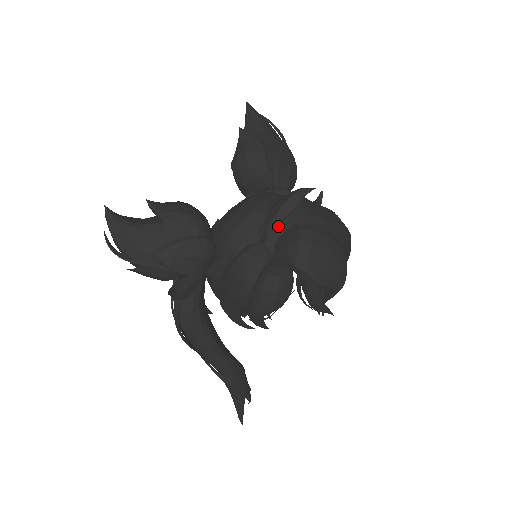
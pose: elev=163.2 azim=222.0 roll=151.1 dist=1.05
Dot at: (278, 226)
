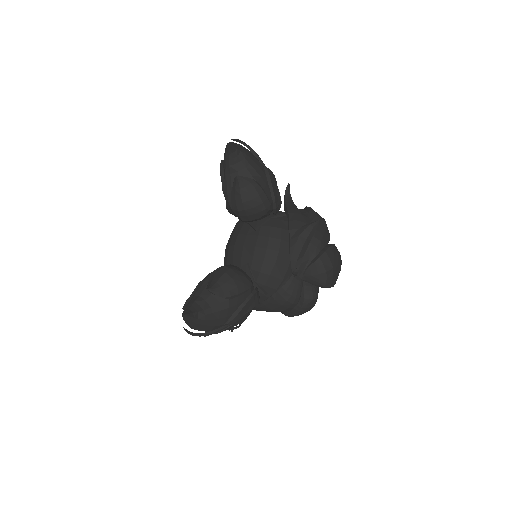
Dot at: (303, 260)
